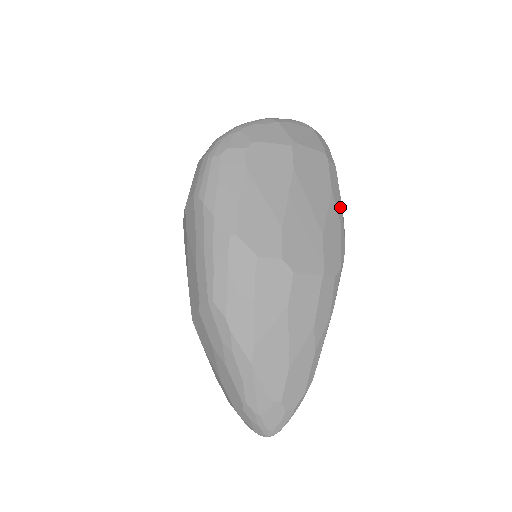
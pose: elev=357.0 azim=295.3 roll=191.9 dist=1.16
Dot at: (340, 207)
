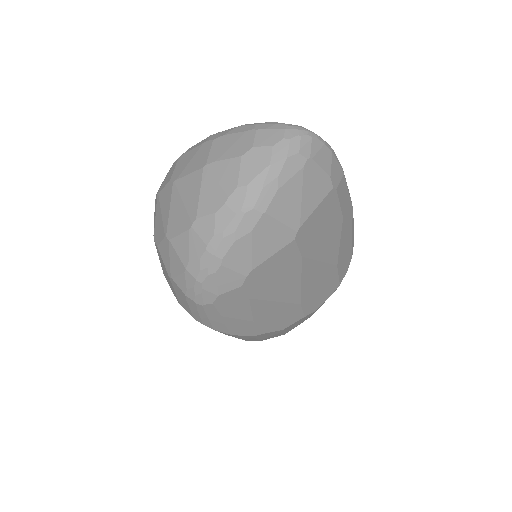
Dot at: (350, 210)
